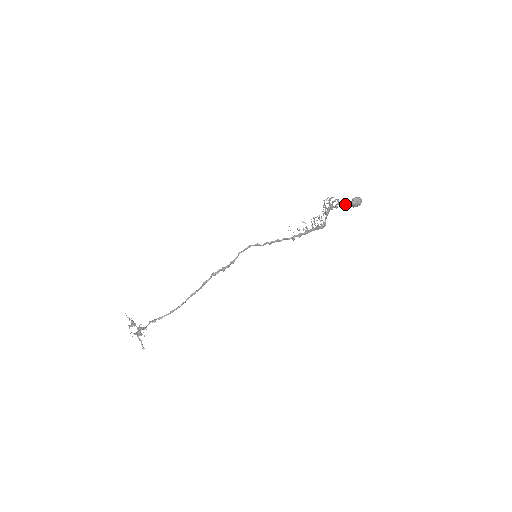
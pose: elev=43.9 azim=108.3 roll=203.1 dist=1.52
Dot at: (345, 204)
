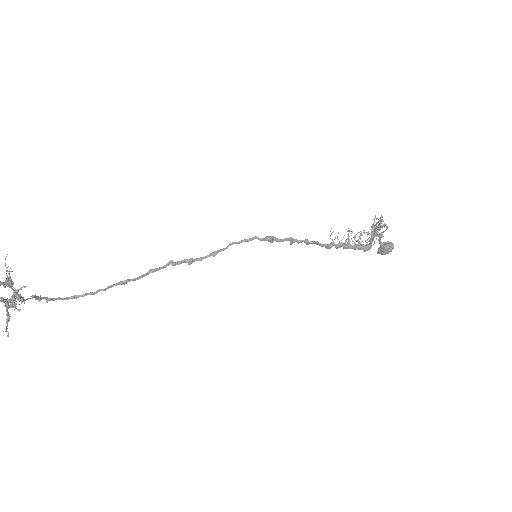
Dot at: (380, 242)
